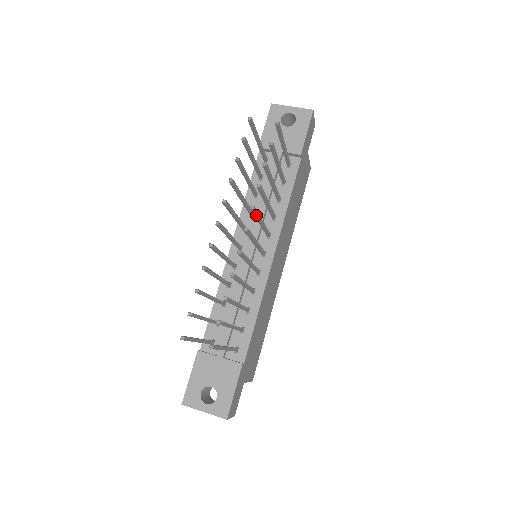
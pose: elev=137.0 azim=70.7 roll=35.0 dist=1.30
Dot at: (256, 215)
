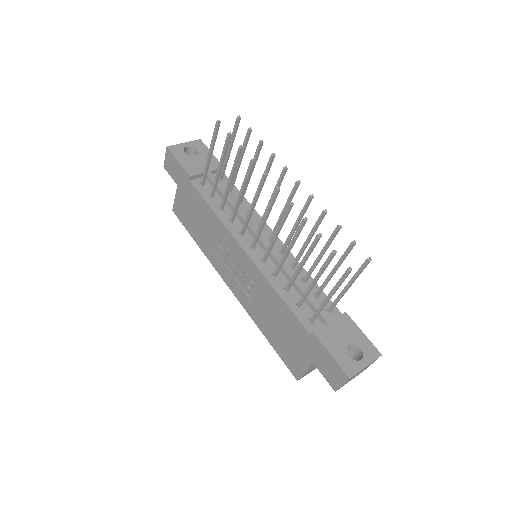
Dot at: (281, 181)
